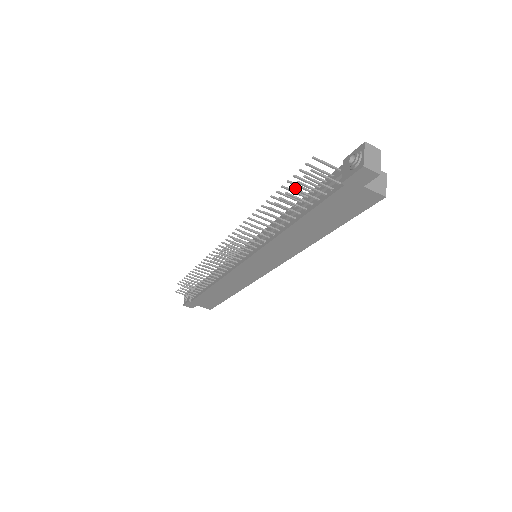
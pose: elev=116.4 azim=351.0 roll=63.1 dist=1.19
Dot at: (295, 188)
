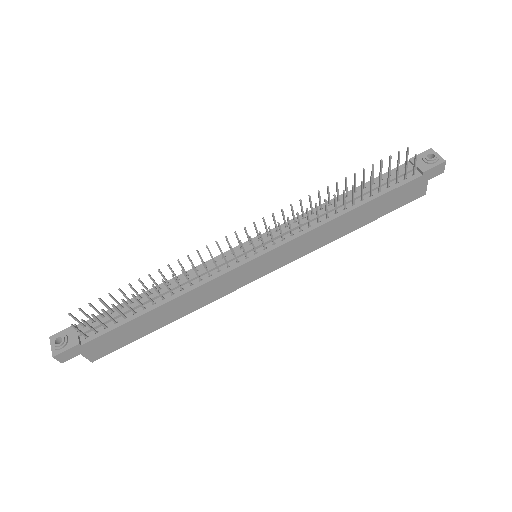
Dot at: (389, 169)
